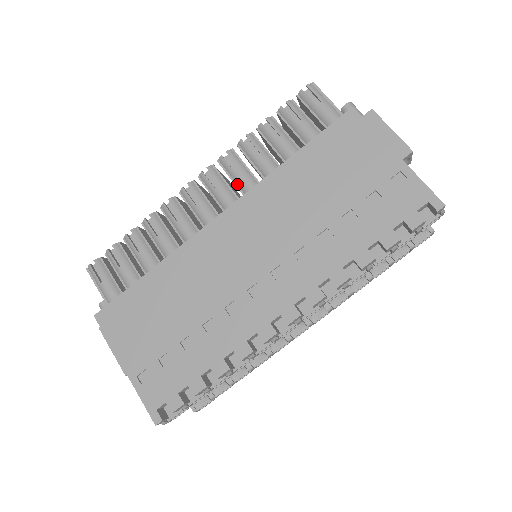
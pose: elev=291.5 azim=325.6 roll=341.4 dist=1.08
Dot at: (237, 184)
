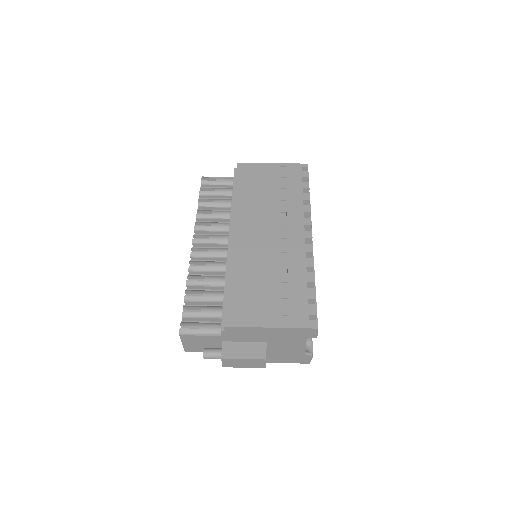
Dot at: (216, 230)
